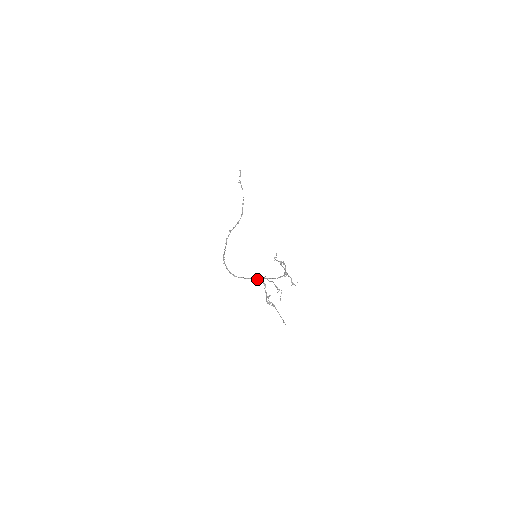
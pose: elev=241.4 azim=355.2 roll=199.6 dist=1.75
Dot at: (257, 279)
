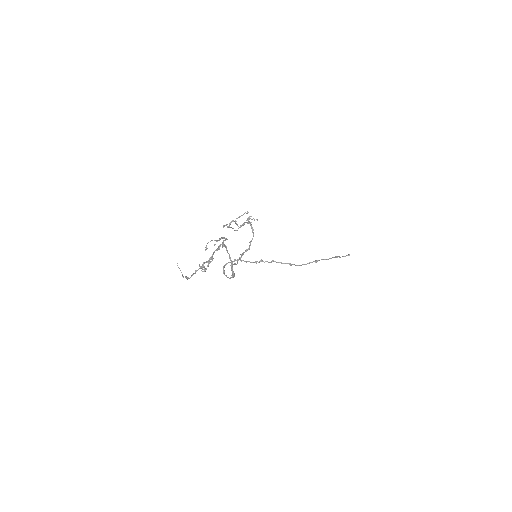
Dot at: (233, 274)
